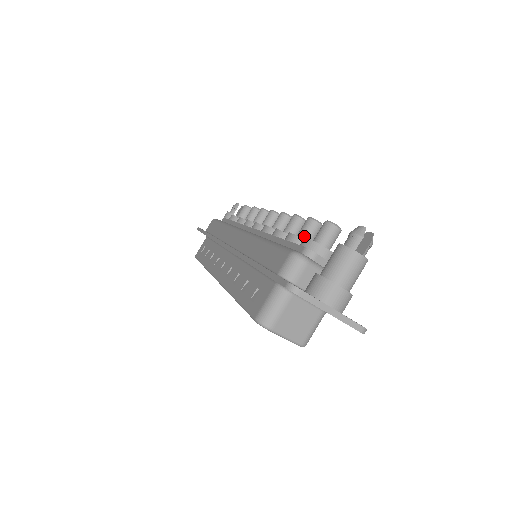
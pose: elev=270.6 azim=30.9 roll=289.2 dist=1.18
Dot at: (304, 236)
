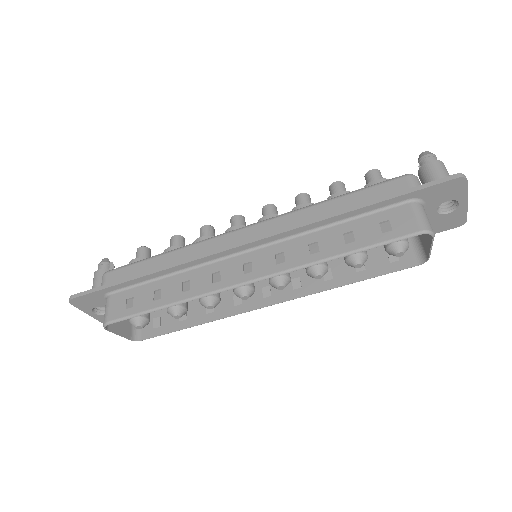
Dot at: occluded
